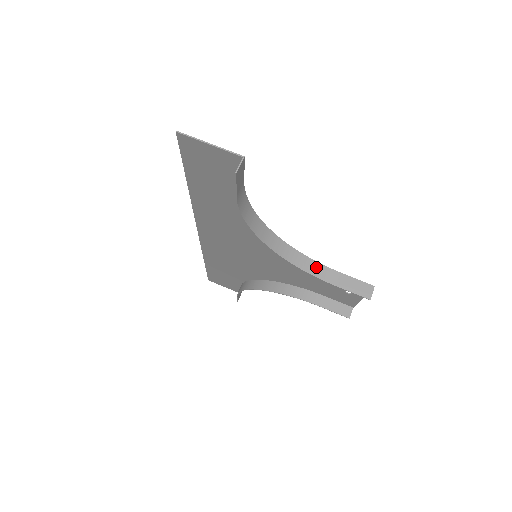
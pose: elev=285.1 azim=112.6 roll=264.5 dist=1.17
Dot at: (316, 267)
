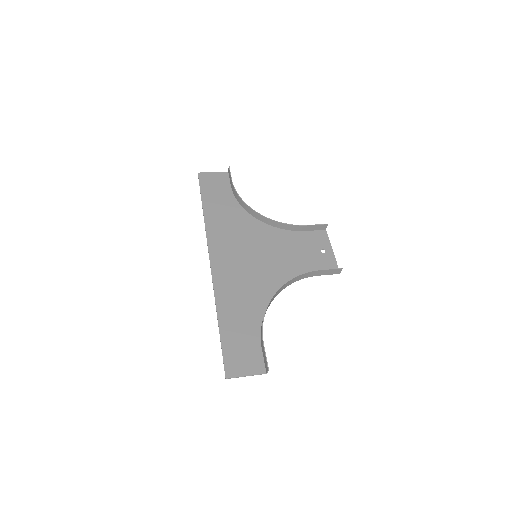
Dot at: (290, 228)
